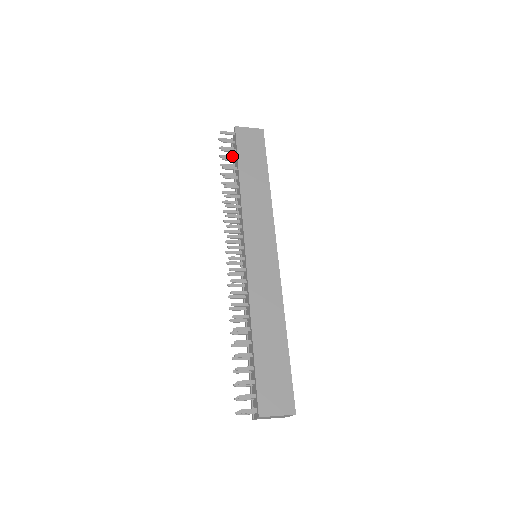
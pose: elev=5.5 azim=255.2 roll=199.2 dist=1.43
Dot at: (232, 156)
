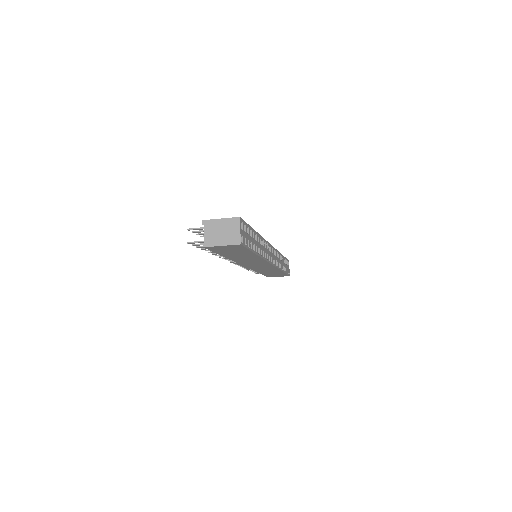
Dot at: occluded
